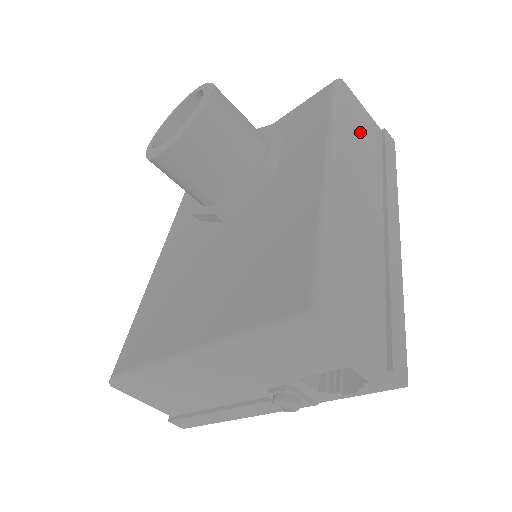
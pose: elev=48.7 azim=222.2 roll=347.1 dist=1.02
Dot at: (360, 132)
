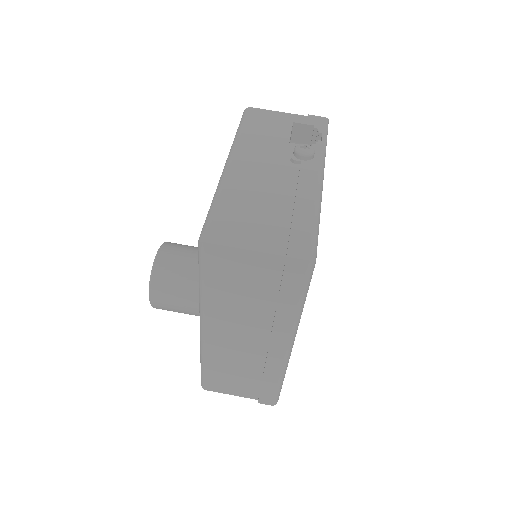
Dot at: occluded
